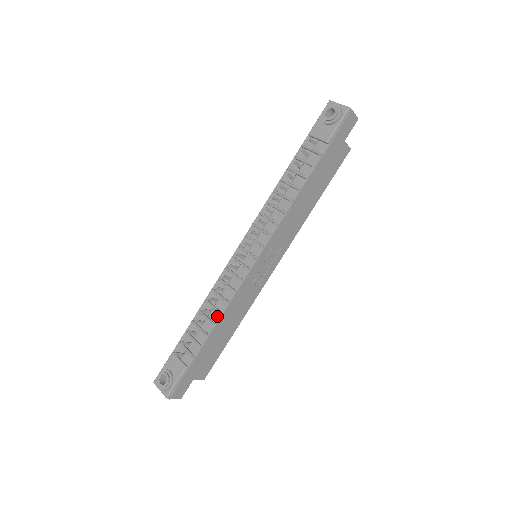
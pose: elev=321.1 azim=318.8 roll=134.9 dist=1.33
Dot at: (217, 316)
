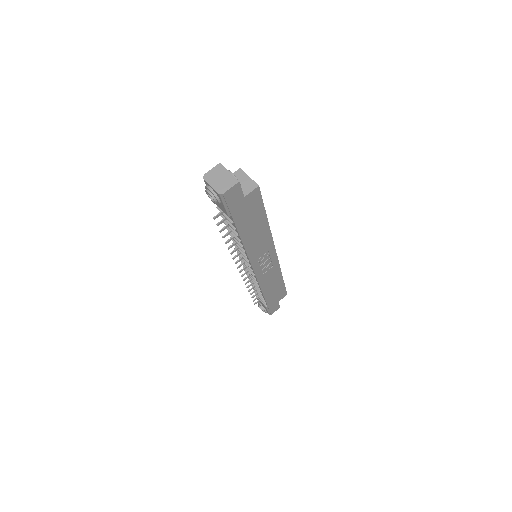
Dot at: (260, 290)
